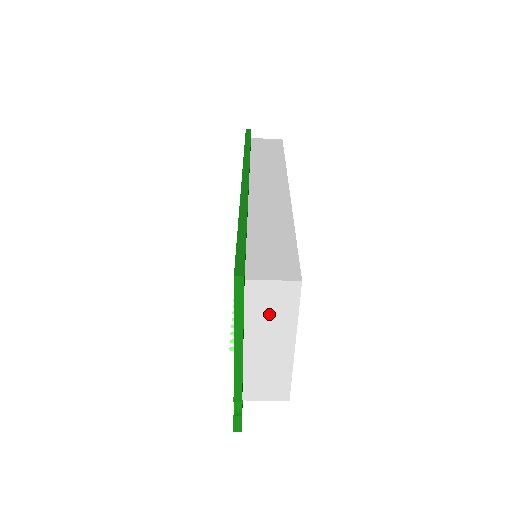
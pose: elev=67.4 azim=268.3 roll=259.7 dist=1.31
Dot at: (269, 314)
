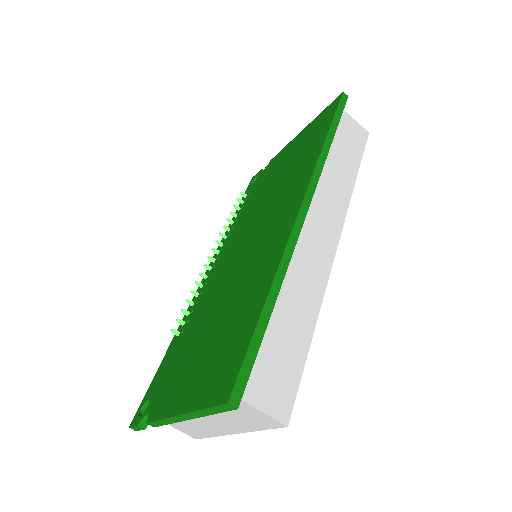
Dot at: (234, 416)
